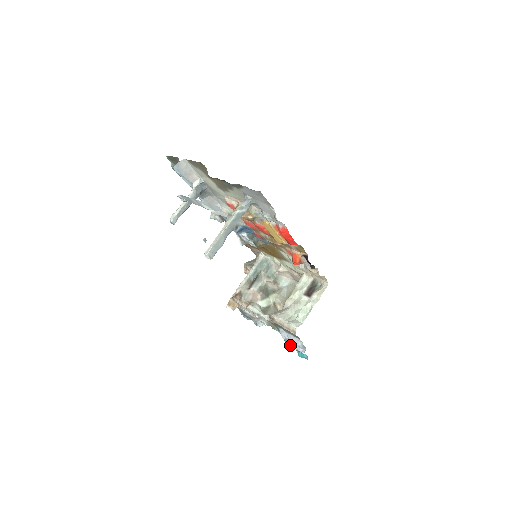
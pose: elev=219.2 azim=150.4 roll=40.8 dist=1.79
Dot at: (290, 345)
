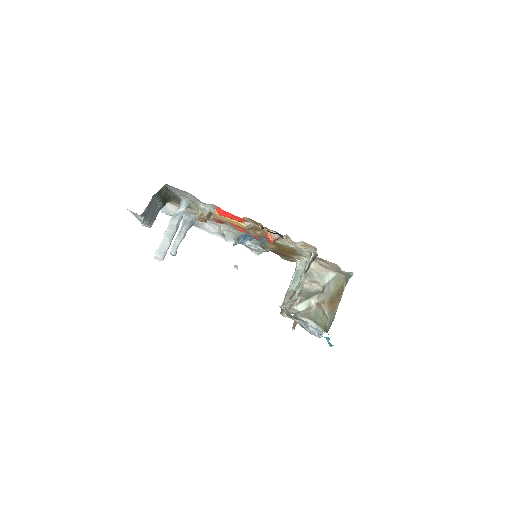
Dot at: occluded
